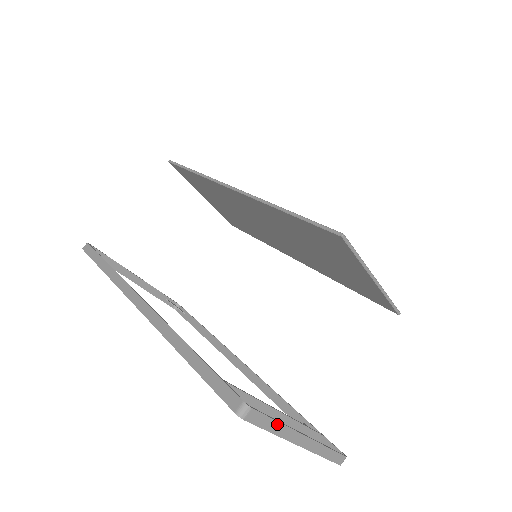
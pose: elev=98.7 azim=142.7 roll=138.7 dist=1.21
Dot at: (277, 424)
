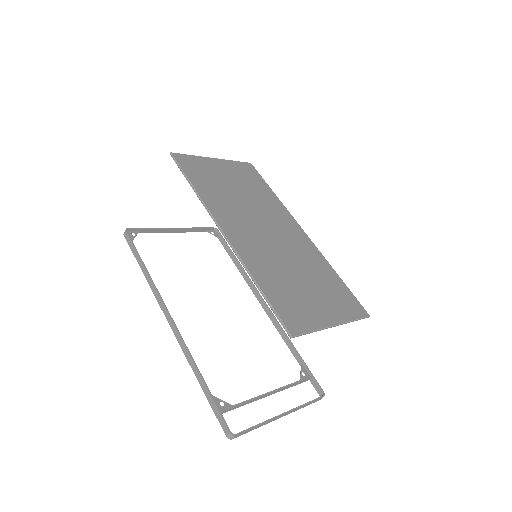
Dot at: (258, 426)
